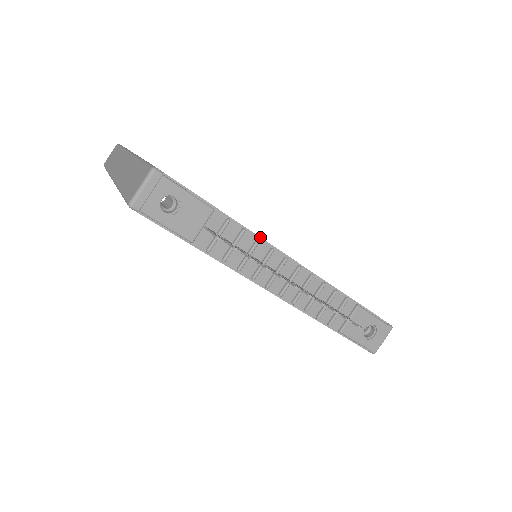
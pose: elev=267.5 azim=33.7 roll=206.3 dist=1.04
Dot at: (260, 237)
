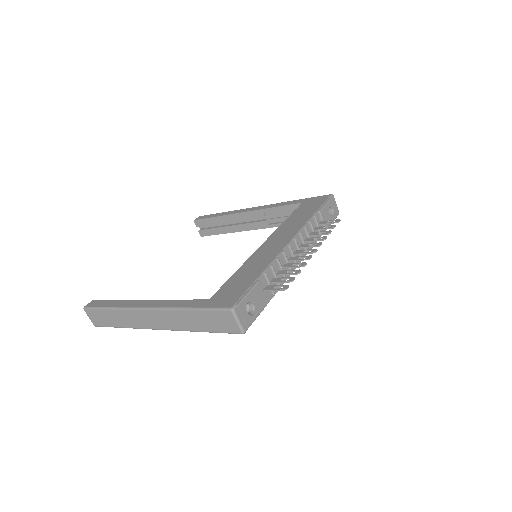
Dot at: (276, 257)
